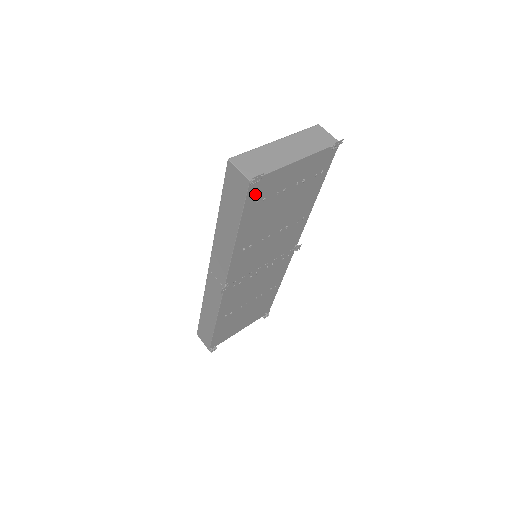
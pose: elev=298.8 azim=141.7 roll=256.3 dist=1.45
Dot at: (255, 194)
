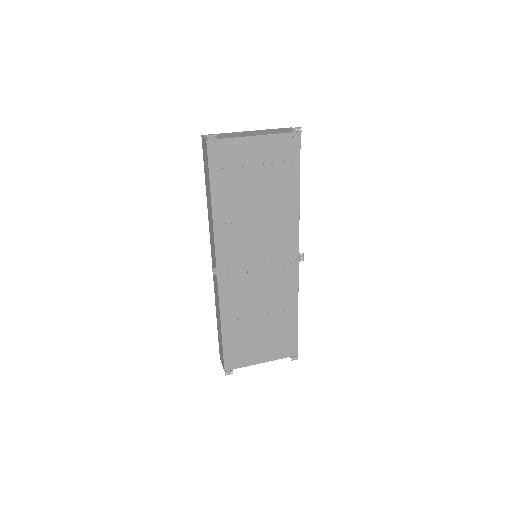
Dot at: (217, 158)
